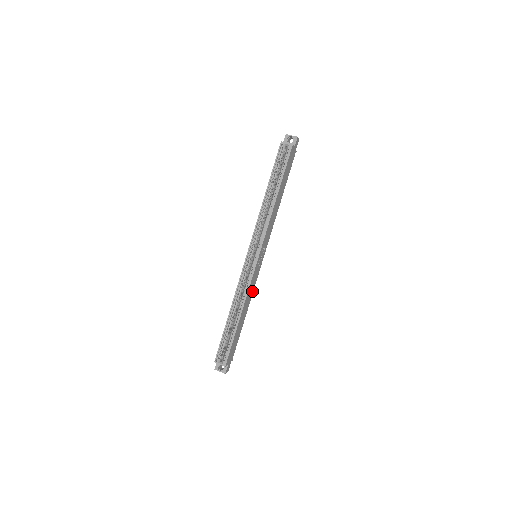
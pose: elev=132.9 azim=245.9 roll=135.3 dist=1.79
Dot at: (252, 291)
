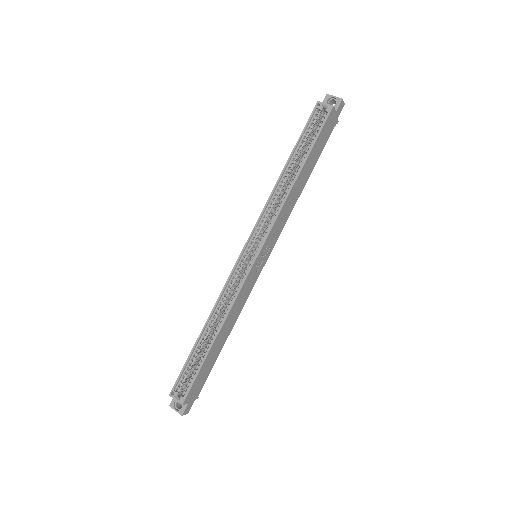
Dot at: (242, 305)
